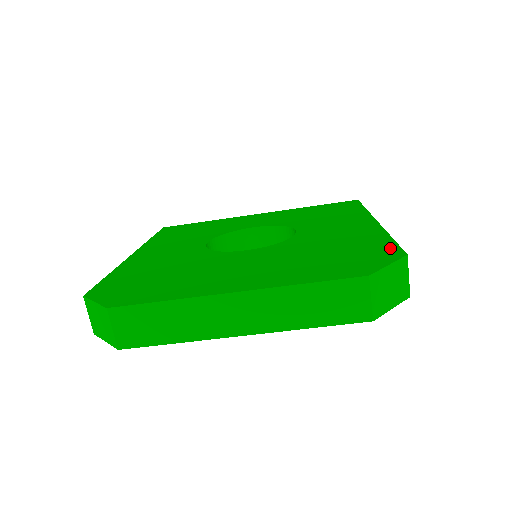
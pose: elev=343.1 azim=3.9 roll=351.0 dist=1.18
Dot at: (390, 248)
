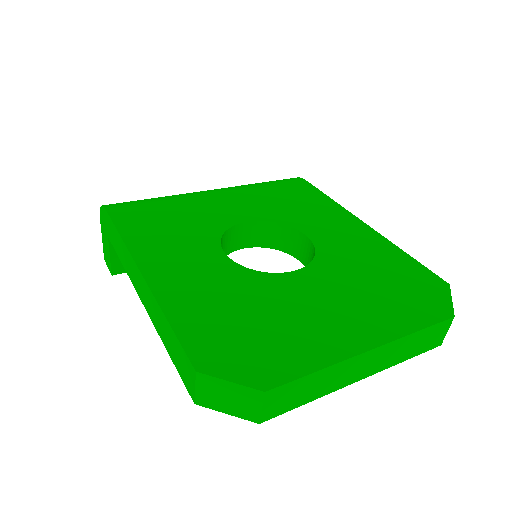
Dot at: (427, 274)
